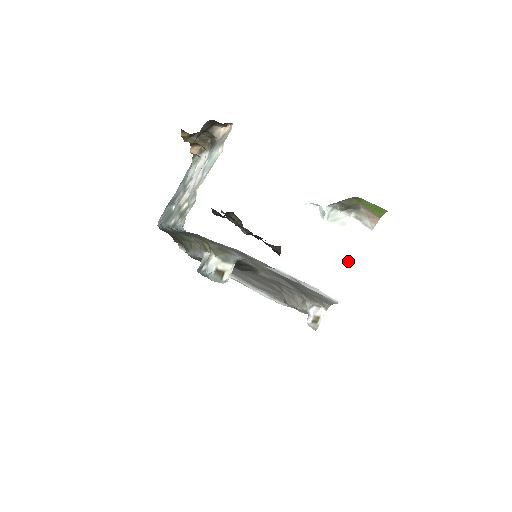
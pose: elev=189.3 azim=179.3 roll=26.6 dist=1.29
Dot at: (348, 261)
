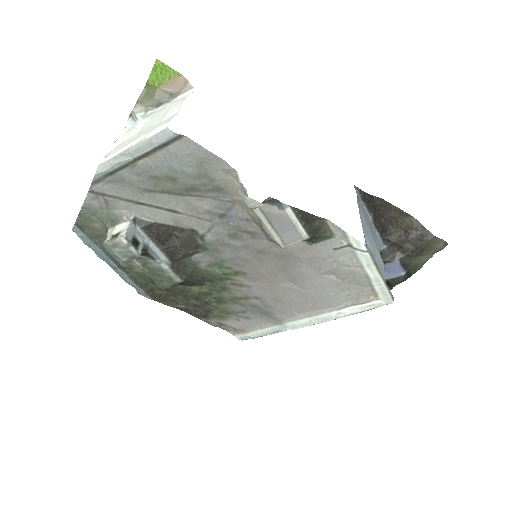
Dot at: (171, 111)
